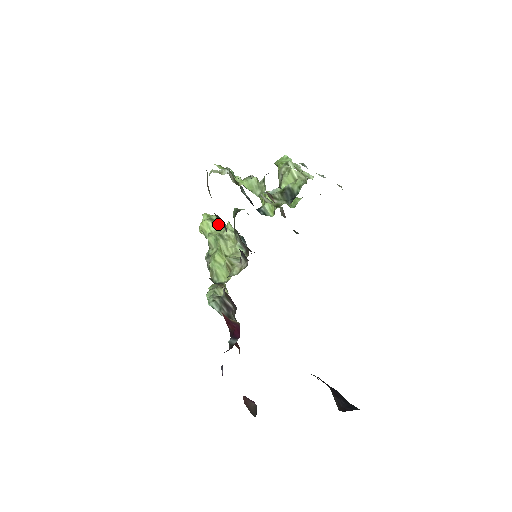
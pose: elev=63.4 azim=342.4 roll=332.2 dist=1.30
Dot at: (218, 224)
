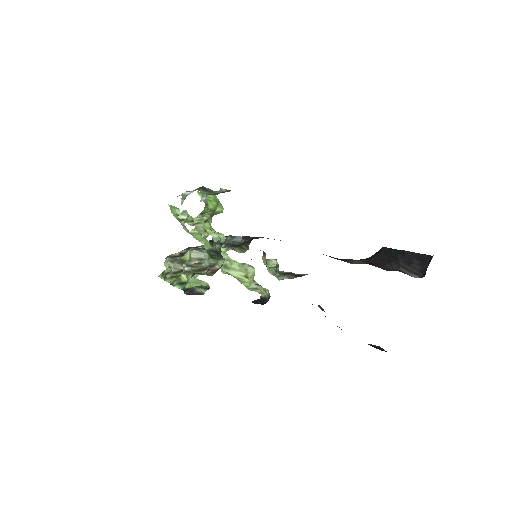
Dot at: occluded
